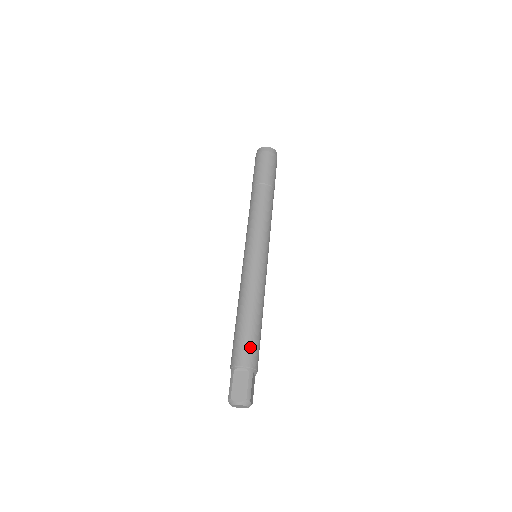
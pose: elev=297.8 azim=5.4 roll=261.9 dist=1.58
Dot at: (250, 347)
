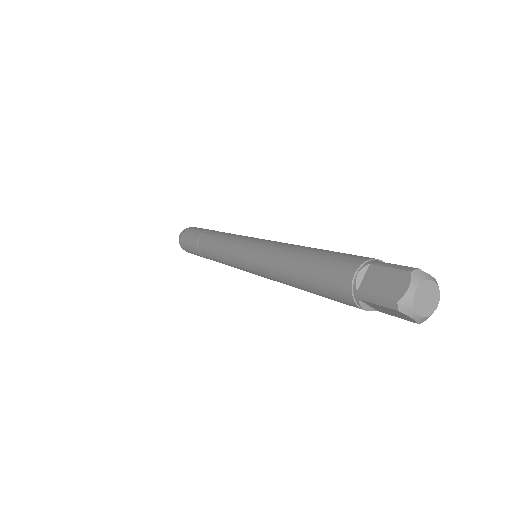
Dot at: (337, 259)
